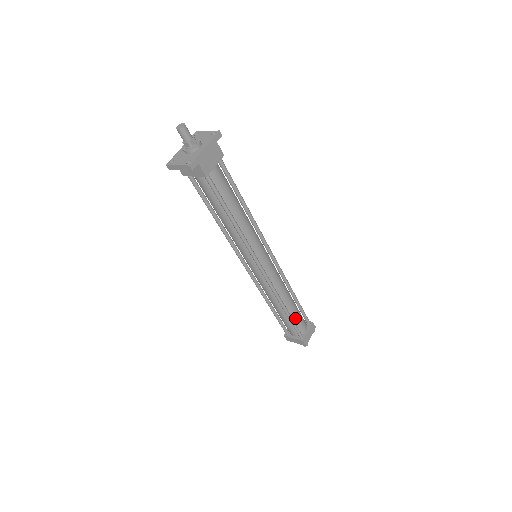
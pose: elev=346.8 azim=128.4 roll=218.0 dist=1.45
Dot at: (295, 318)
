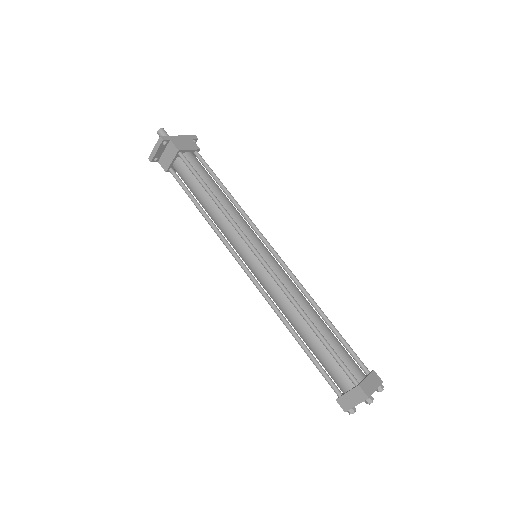
Dot at: (334, 347)
